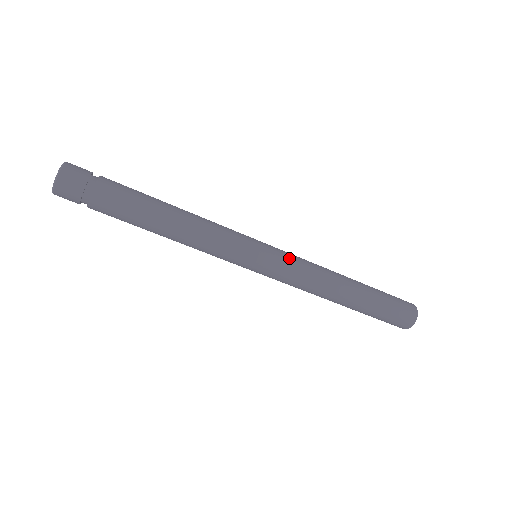
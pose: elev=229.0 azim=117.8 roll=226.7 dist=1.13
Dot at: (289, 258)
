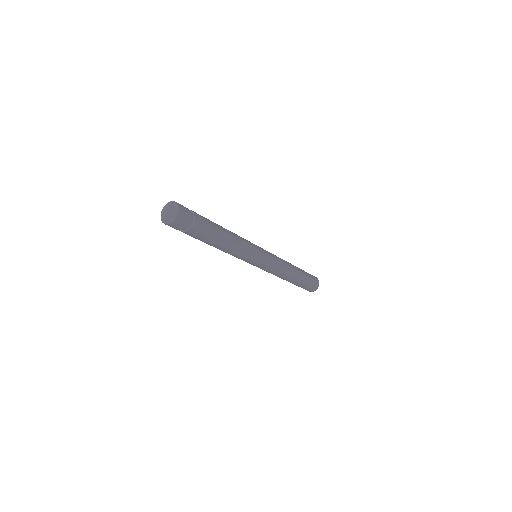
Dot at: (272, 254)
